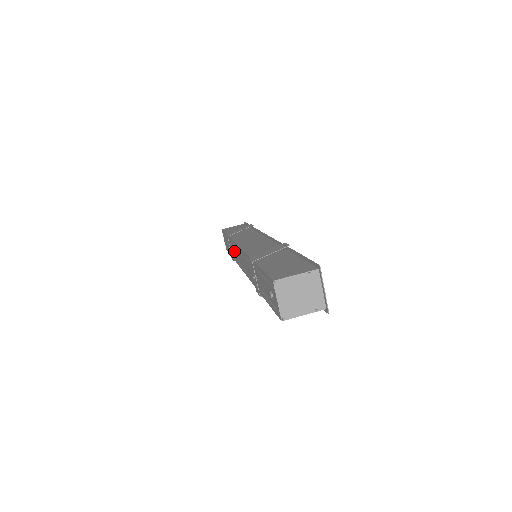
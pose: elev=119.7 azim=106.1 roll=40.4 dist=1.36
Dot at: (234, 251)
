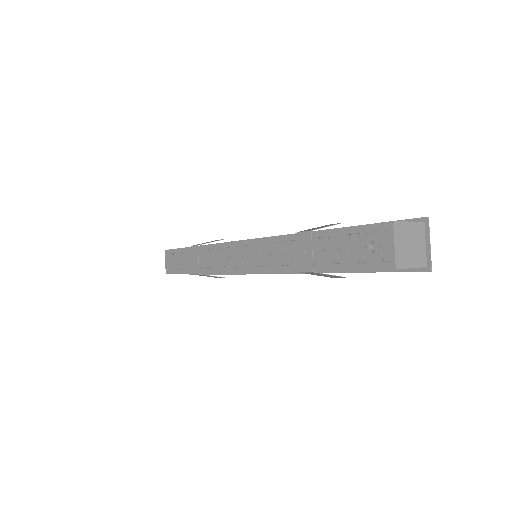
Dot at: (211, 258)
